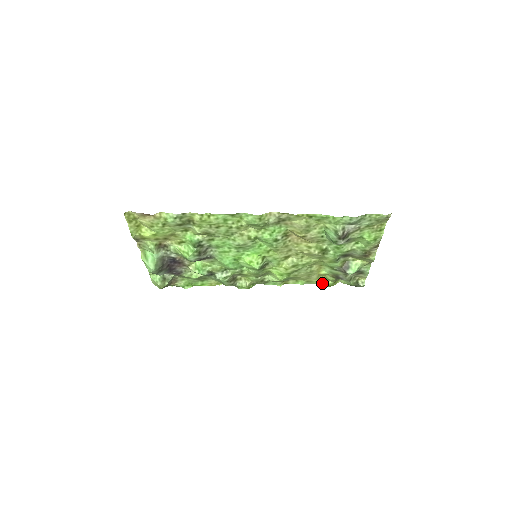
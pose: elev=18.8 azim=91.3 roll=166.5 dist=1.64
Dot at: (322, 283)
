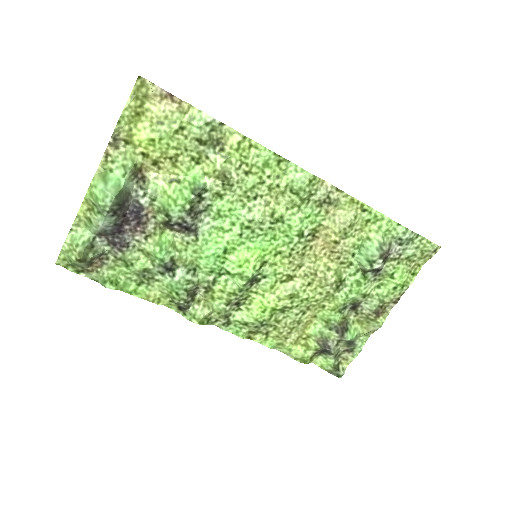
Dot at: (297, 353)
